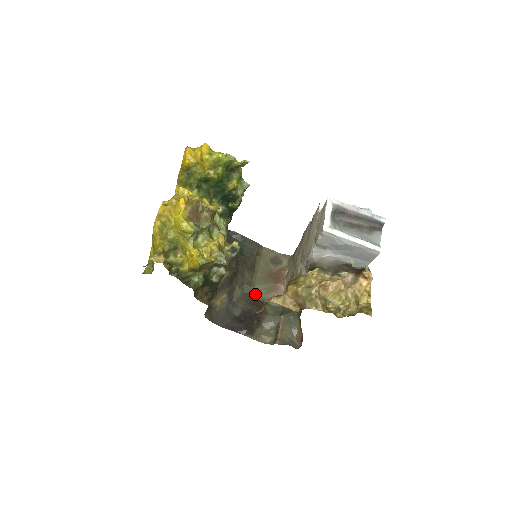
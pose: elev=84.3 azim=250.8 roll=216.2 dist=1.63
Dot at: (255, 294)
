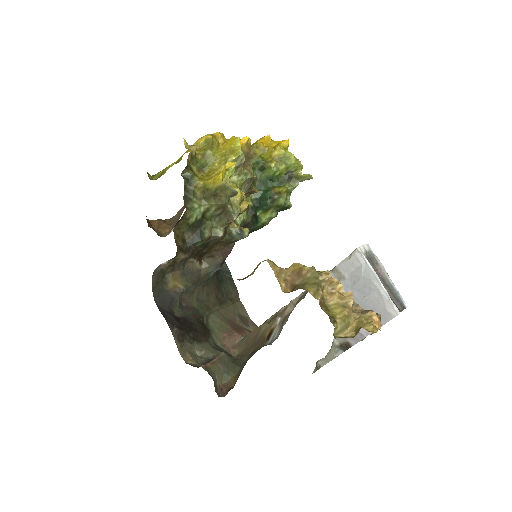
Dot at: (207, 319)
